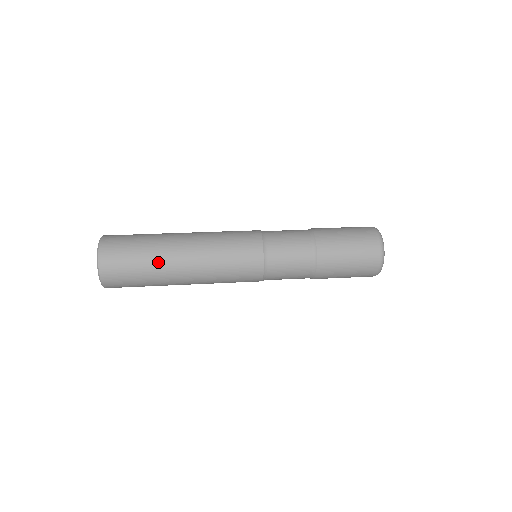
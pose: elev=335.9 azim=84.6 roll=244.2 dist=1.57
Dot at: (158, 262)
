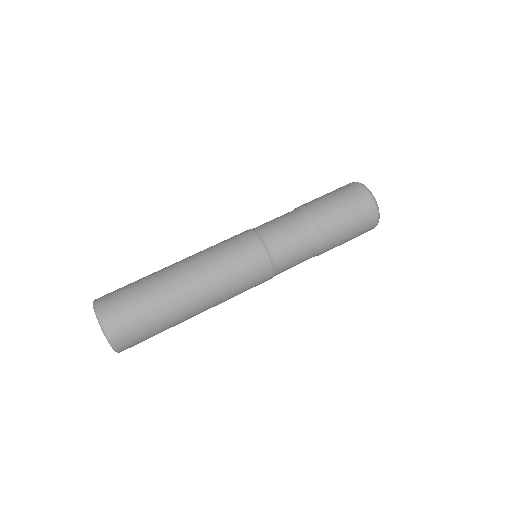
Dot at: occluded
